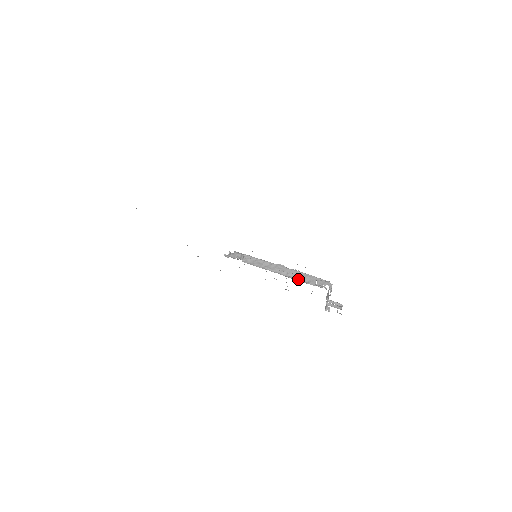
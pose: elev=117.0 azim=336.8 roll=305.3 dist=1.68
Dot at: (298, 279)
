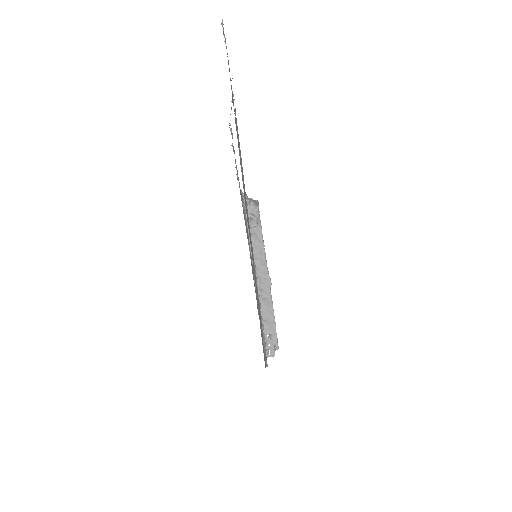
Dot at: (262, 311)
